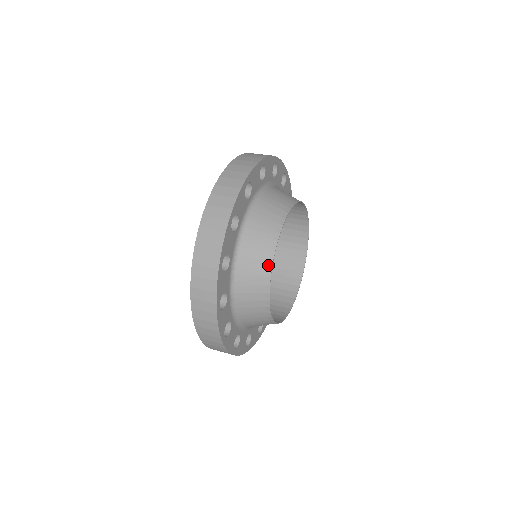
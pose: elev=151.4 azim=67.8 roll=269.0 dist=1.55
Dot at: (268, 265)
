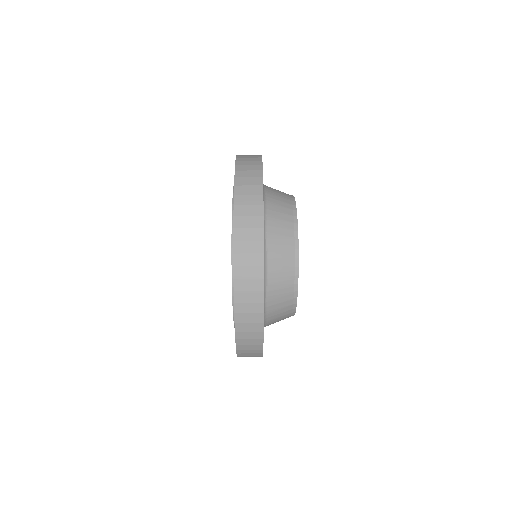
Dot at: (294, 290)
